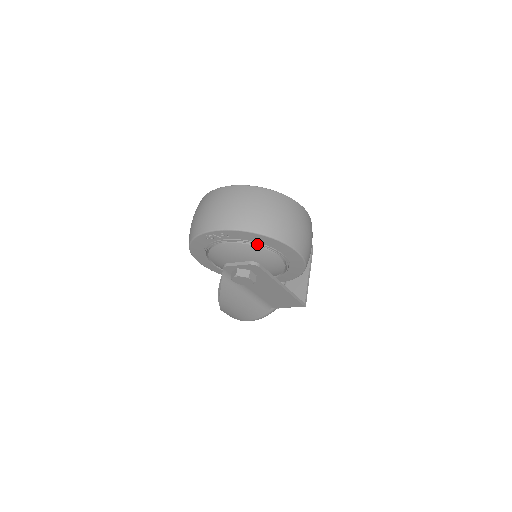
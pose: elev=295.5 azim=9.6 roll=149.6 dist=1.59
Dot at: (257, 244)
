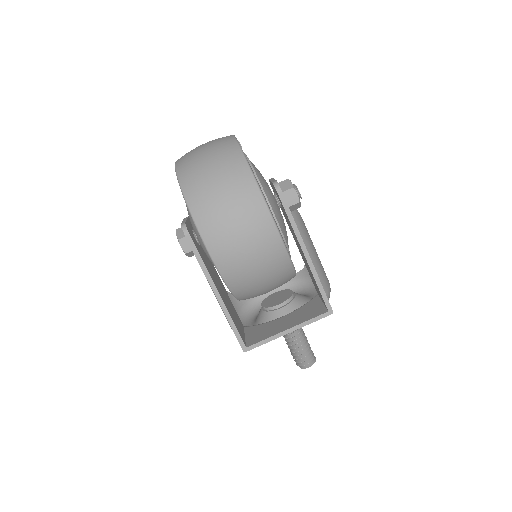
Dot at: occluded
